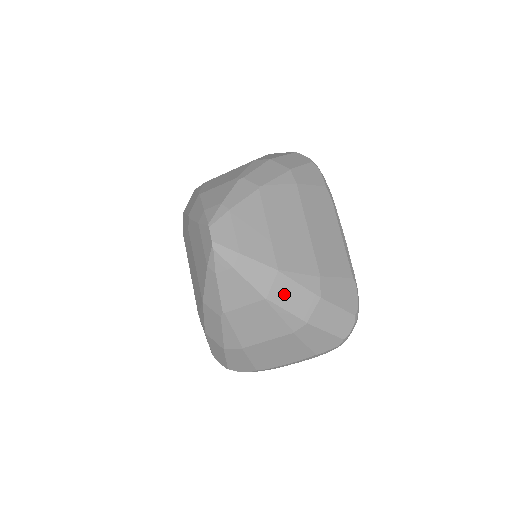
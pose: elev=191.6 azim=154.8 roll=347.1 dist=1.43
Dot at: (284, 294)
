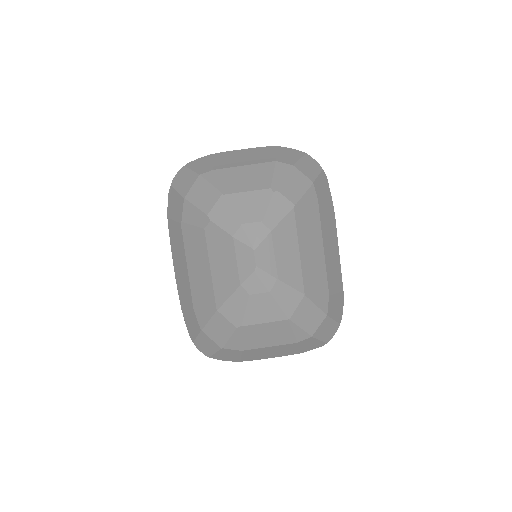
Dot at: (303, 314)
